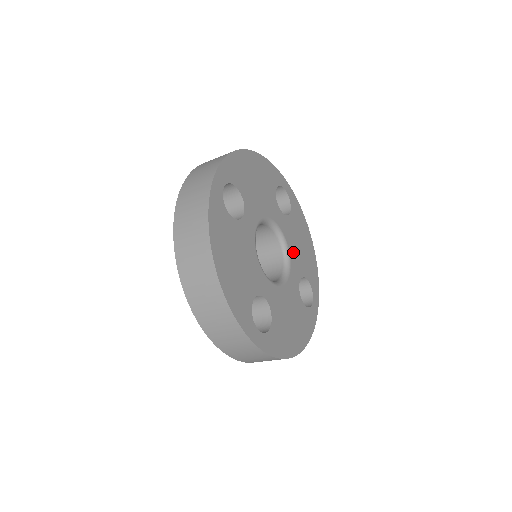
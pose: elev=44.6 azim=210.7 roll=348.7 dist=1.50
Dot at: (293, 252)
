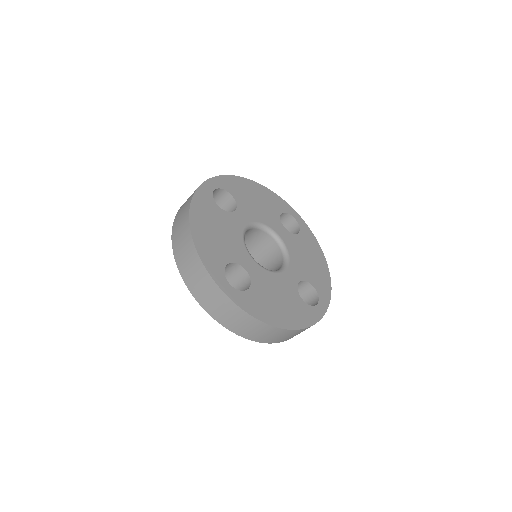
Dot at: (295, 259)
